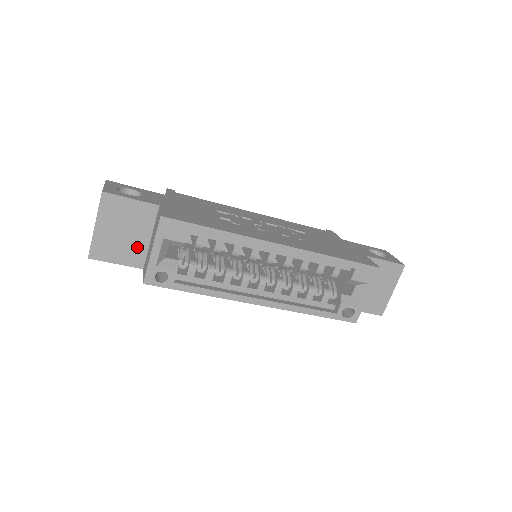
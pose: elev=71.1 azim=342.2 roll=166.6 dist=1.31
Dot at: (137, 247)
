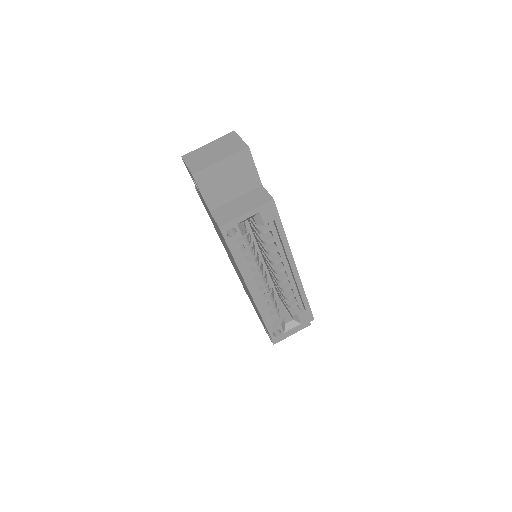
Dot at: (223, 196)
